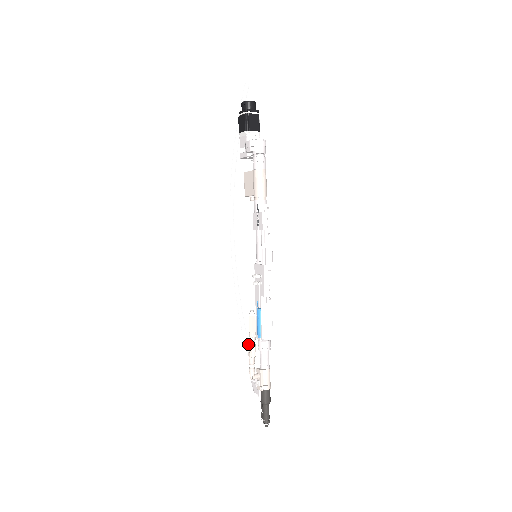
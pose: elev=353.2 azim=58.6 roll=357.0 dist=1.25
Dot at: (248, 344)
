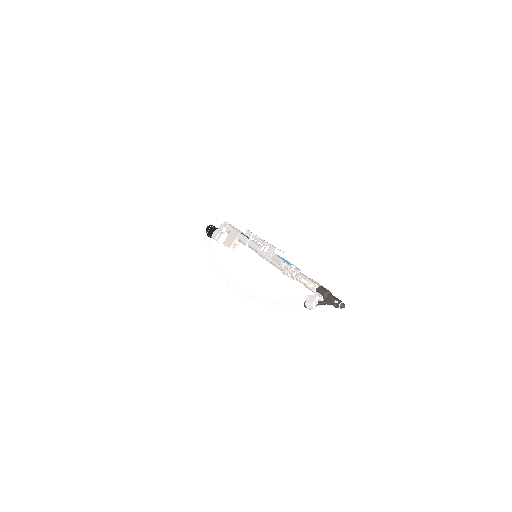
Dot at: (283, 270)
